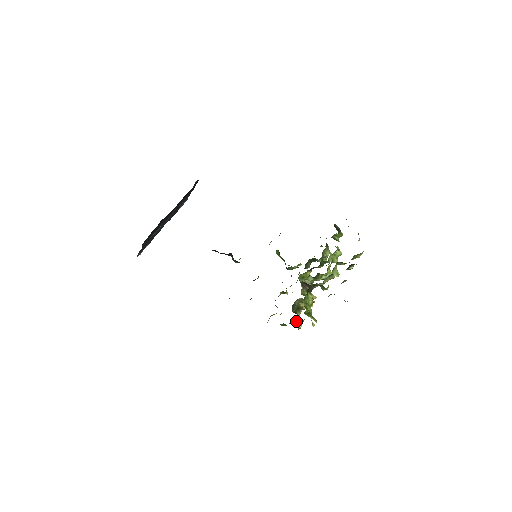
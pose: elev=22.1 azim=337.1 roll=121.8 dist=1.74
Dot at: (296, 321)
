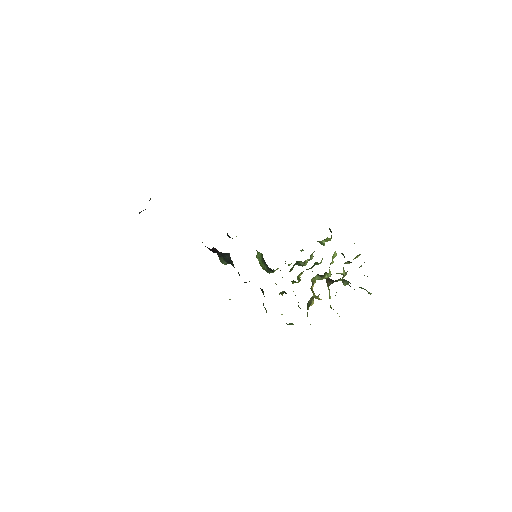
Dot at: occluded
